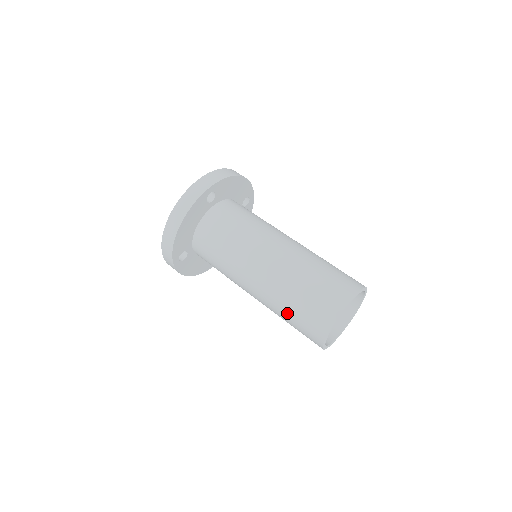
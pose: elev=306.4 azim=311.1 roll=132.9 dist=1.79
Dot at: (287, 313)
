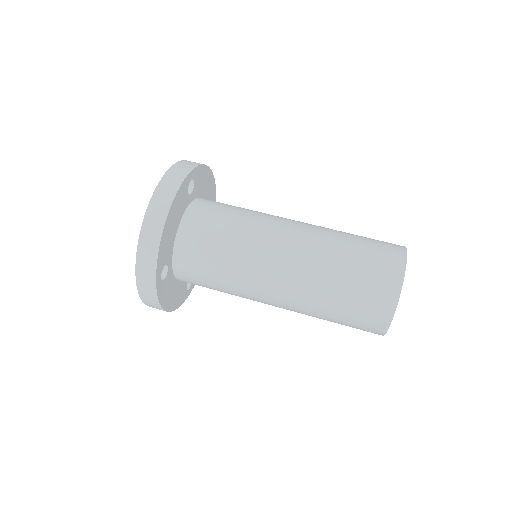
Dot at: (335, 296)
